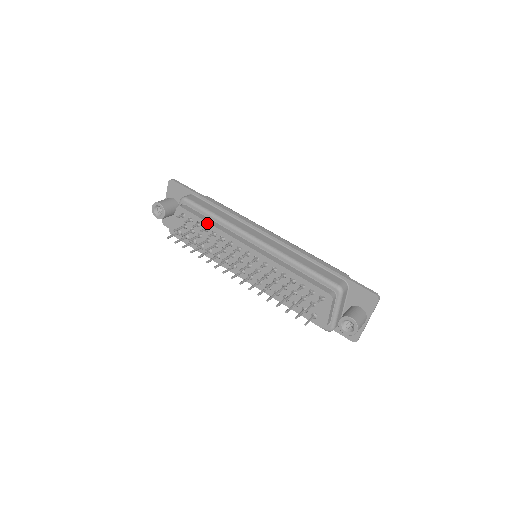
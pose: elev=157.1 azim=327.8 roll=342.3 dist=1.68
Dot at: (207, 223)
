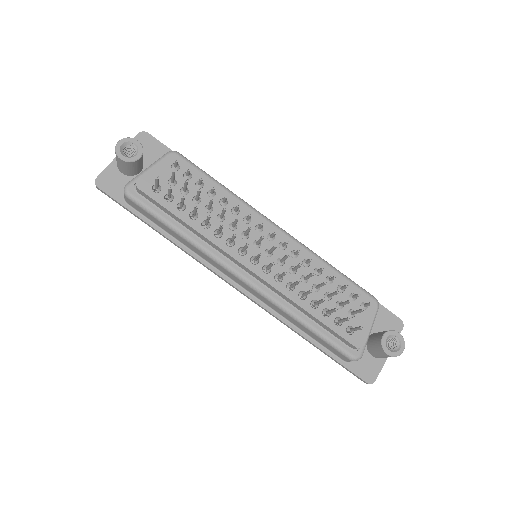
Dot at: (217, 186)
